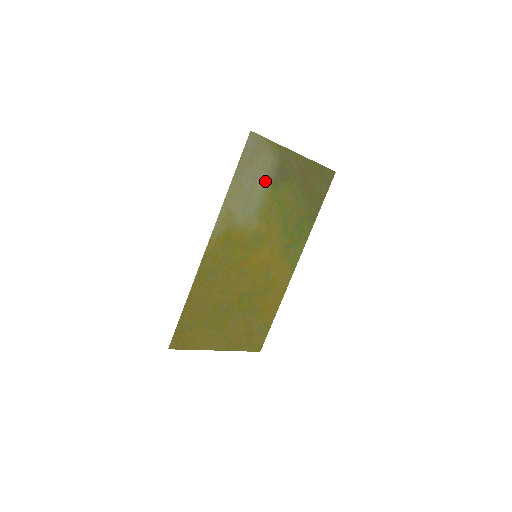
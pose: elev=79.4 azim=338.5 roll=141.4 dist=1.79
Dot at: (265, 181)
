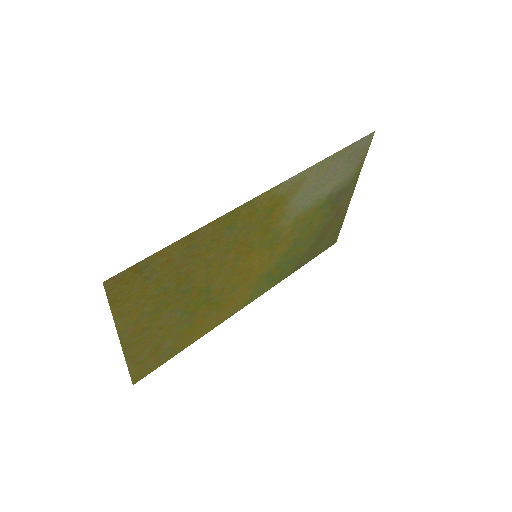
Dot at: (331, 189)
